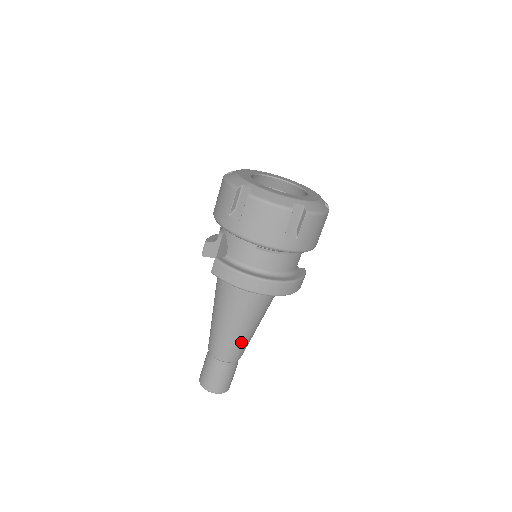
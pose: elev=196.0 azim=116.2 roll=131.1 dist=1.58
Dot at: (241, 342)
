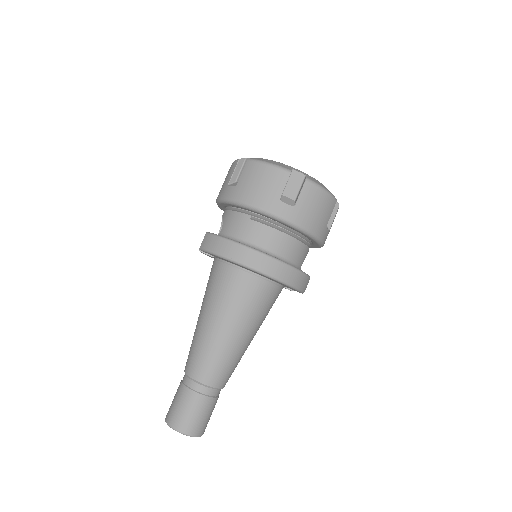
Dot at: (222, 354)
